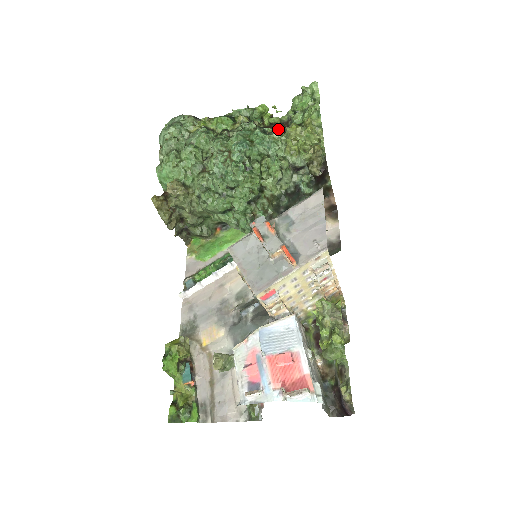
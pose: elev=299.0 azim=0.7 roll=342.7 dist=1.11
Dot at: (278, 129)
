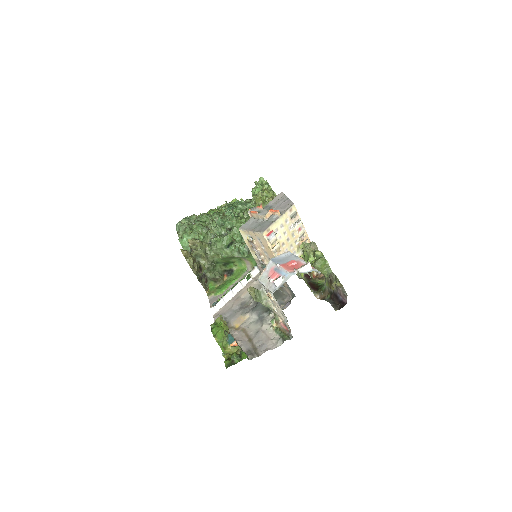
Dot at: occluded
